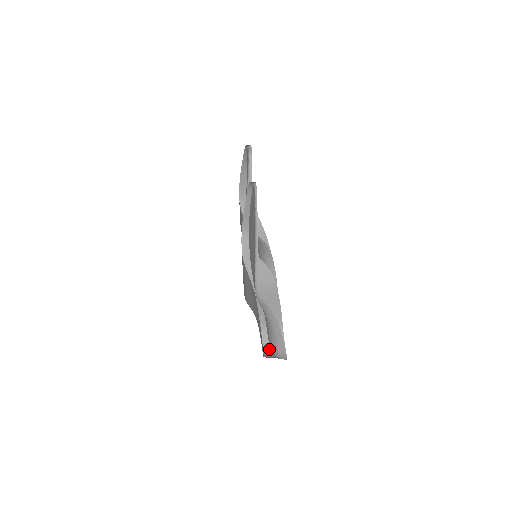
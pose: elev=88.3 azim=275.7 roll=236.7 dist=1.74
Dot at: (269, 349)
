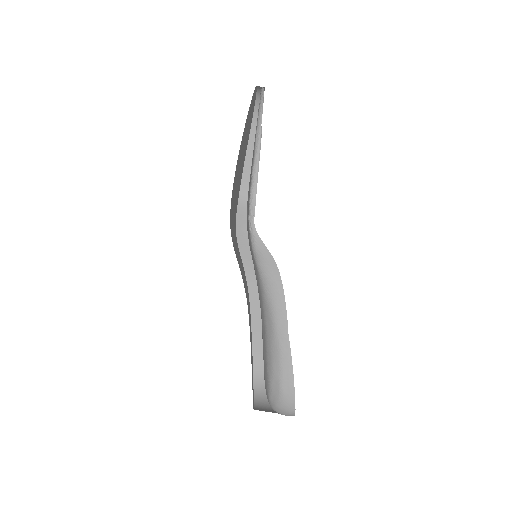
Dot at: (264, 406)
